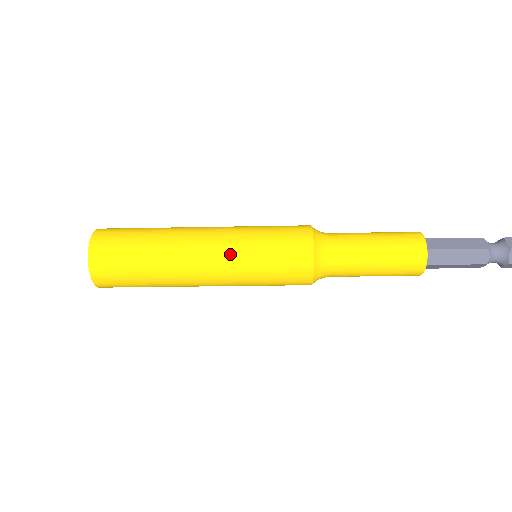
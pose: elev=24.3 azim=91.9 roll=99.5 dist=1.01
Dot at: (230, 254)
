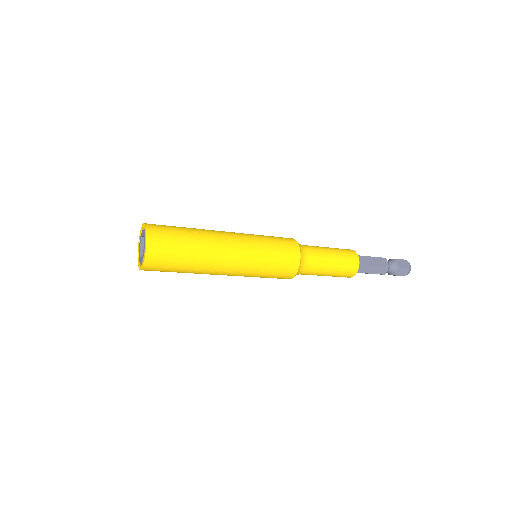
Dot at: (242, 275)
